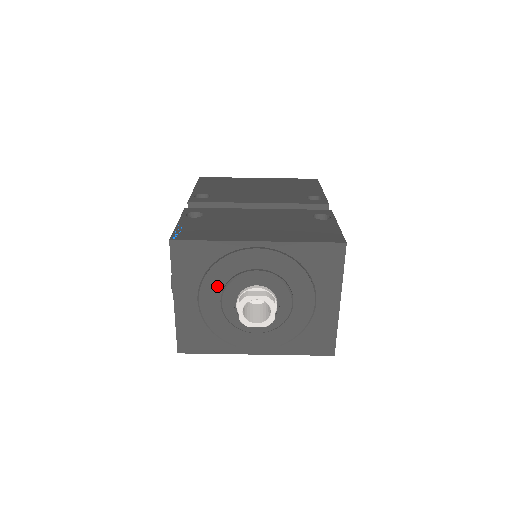
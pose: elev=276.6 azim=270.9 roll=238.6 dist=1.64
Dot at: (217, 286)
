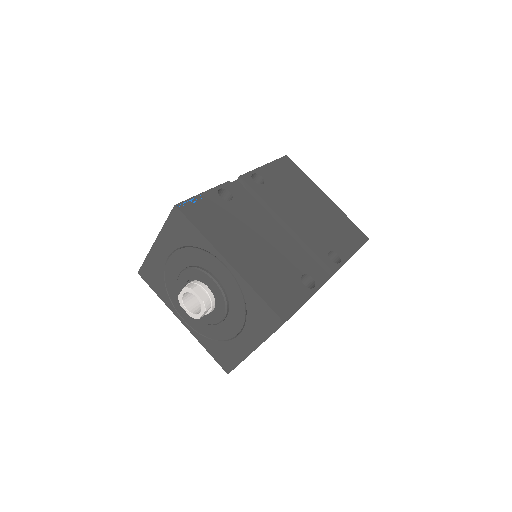
Dot at: (185, 261)
